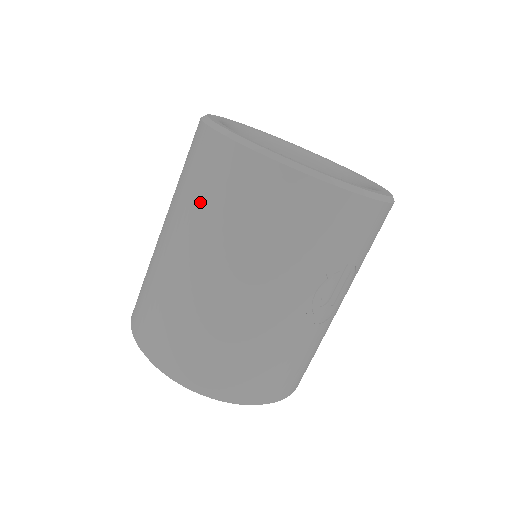
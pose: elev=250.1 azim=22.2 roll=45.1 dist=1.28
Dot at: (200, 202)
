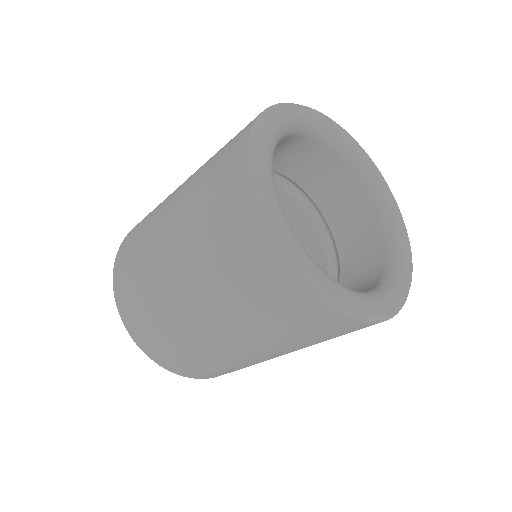
Dot at: (207, 237)
